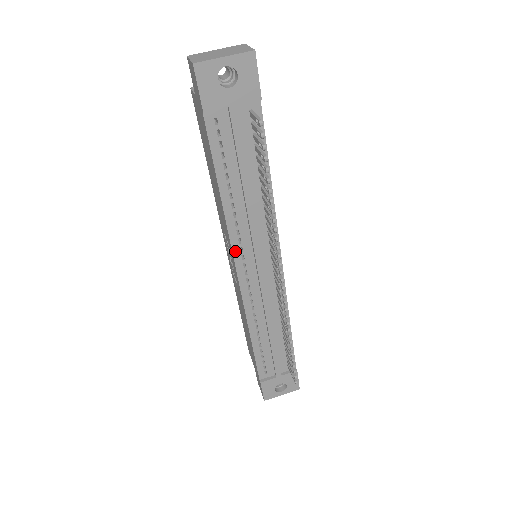
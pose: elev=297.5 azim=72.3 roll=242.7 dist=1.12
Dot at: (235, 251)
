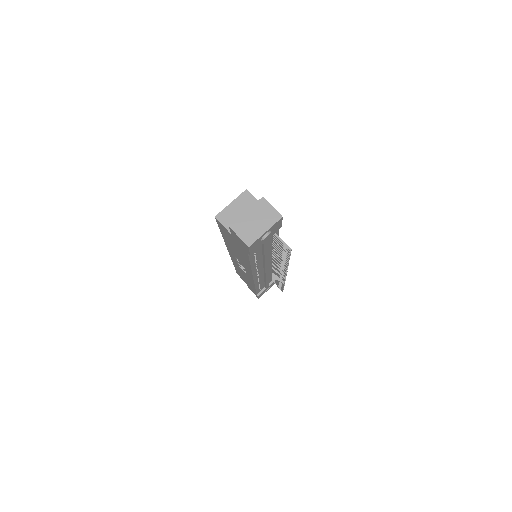
Dot at: (254, 274)
